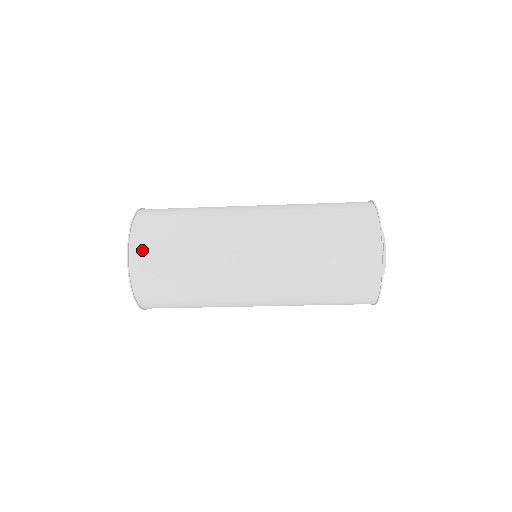
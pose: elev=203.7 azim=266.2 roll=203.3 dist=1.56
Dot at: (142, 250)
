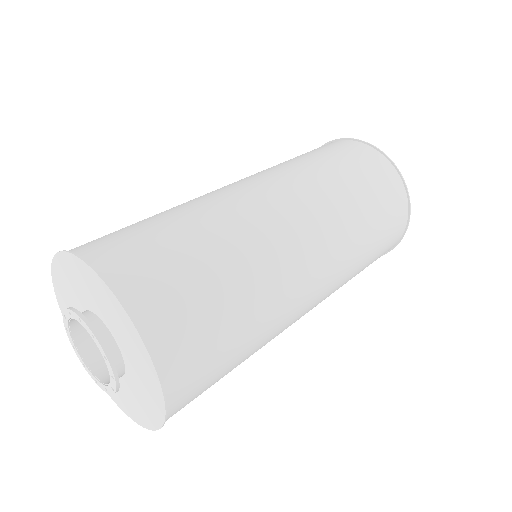
Dot at: (185, 376)
